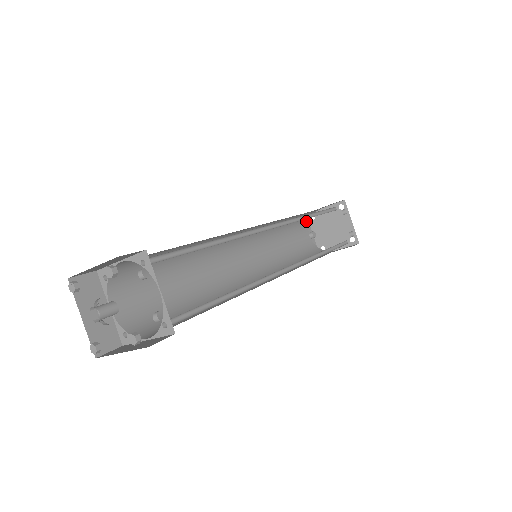
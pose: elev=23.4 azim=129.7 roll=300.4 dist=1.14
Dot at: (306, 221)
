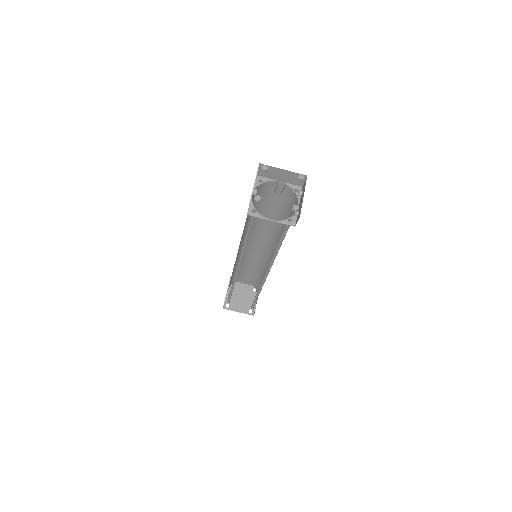
Dot at: occluded
